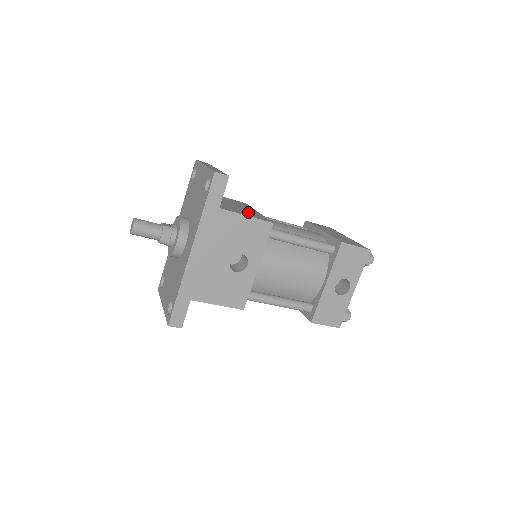
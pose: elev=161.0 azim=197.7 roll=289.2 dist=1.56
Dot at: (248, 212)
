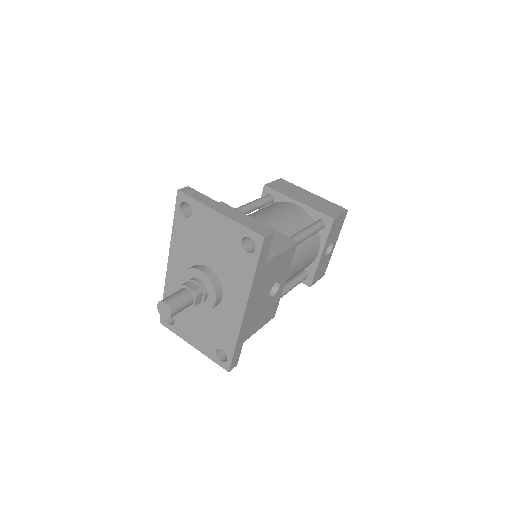
Dot at: occluded
